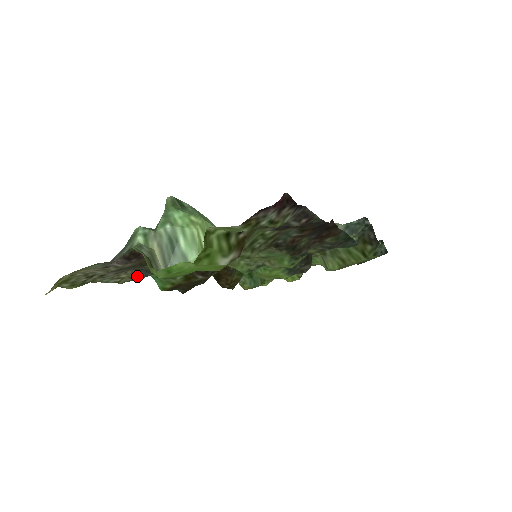
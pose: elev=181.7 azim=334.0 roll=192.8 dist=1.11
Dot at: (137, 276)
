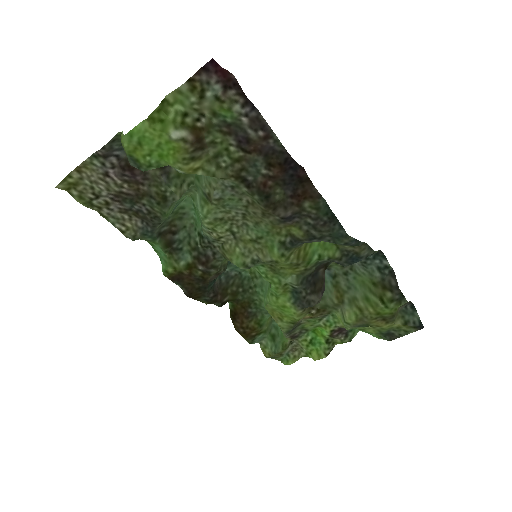
Dot at: (140, 230)
